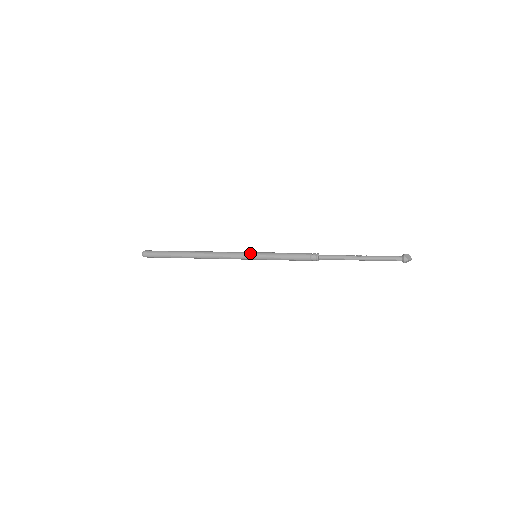
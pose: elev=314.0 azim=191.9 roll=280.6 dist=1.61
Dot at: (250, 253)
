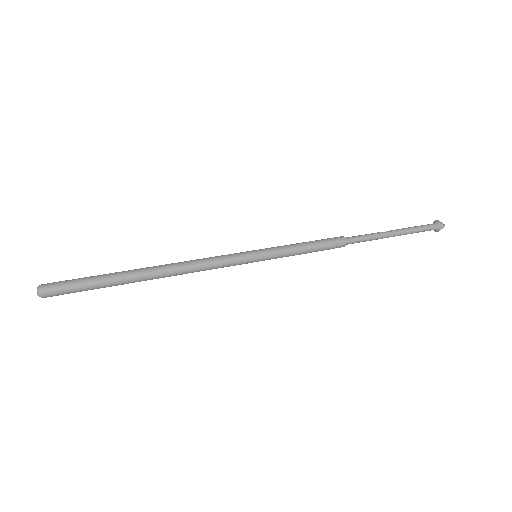
Dot at: (248, 252)
